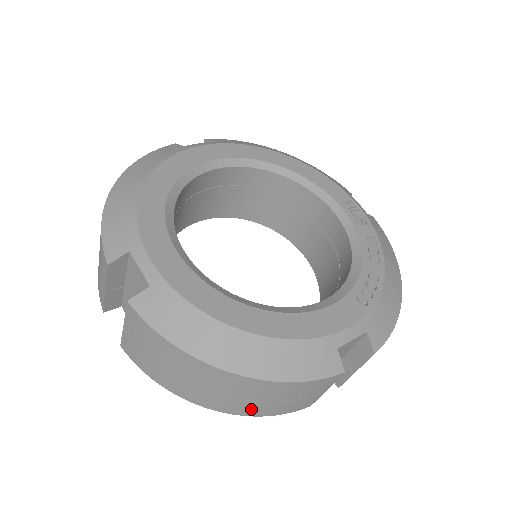
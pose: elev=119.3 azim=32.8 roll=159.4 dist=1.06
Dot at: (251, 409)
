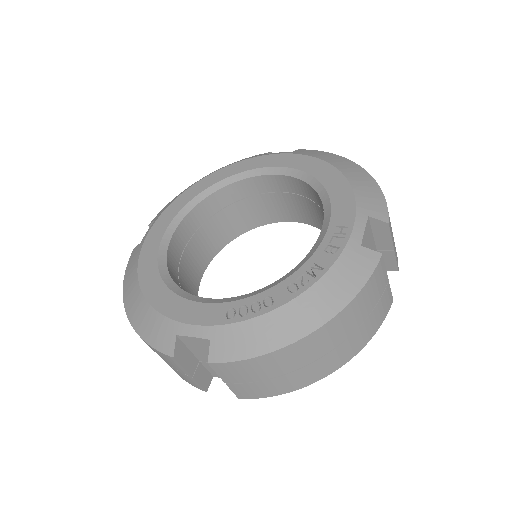
Dot at: occluded
